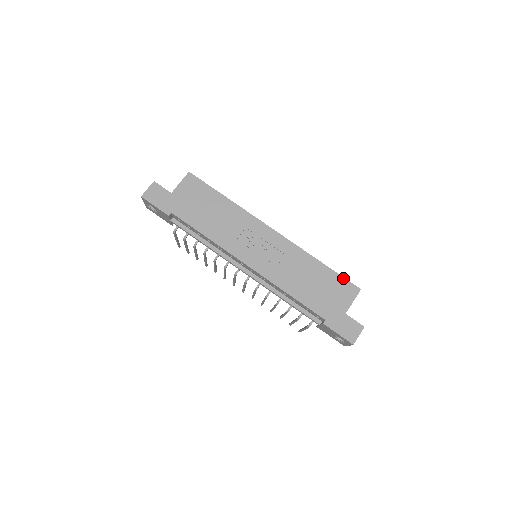
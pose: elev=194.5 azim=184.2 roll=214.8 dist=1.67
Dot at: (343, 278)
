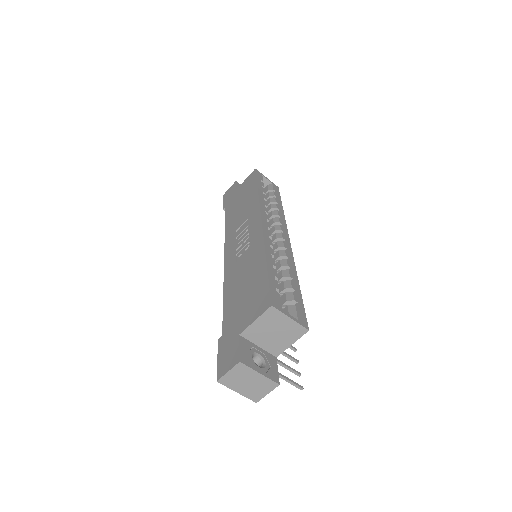
Dot at: (268, 285)
